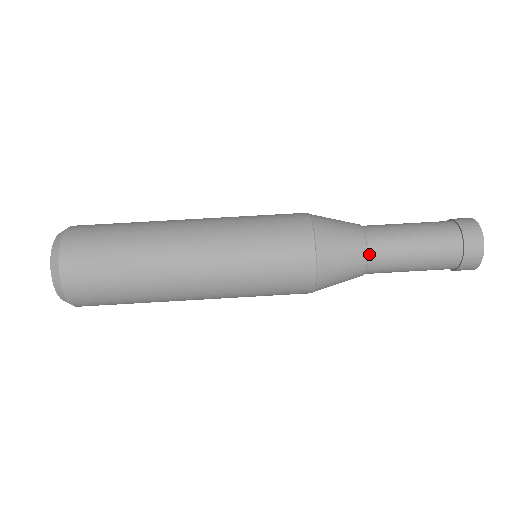
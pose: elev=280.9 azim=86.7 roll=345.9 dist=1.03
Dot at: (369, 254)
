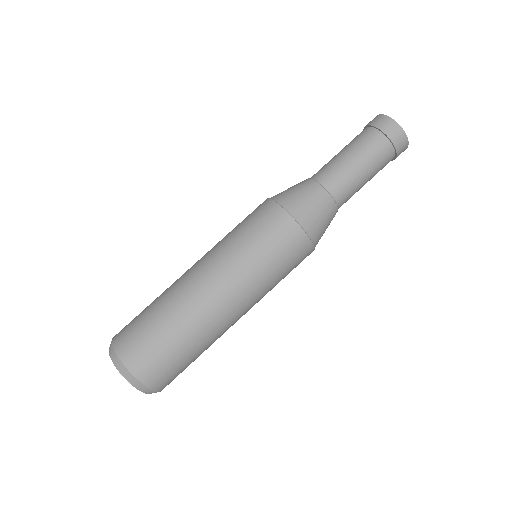
Dot at: (335, 199)
